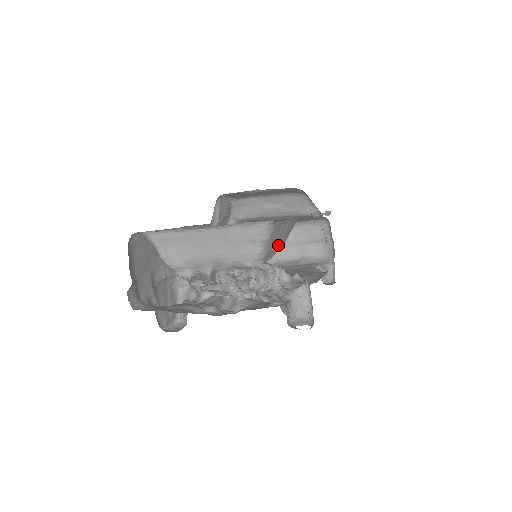
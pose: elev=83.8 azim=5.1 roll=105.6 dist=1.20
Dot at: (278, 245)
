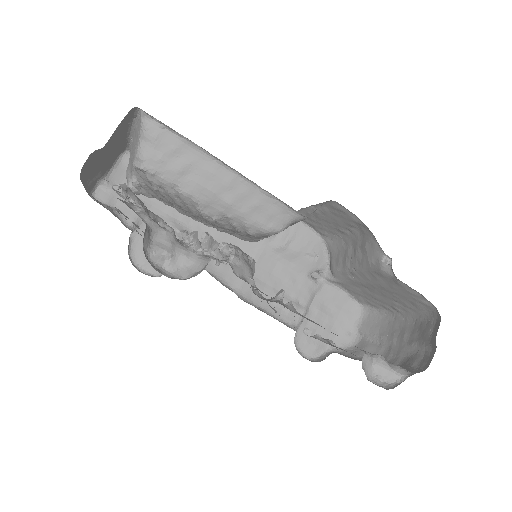
Dot at: (195, 182)
